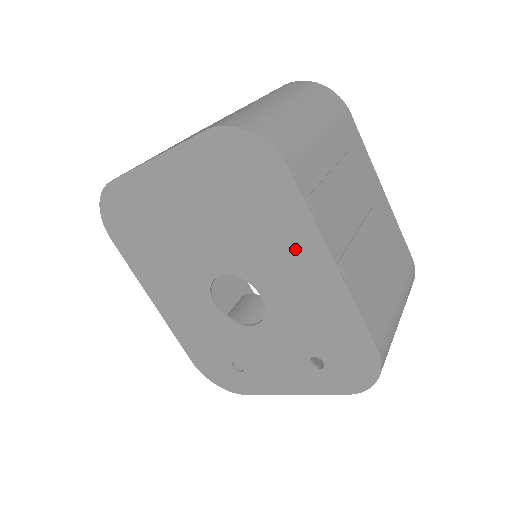
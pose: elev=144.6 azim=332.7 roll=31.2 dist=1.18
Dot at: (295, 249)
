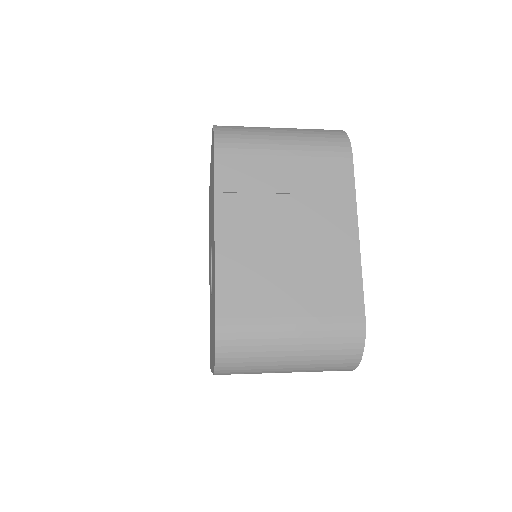
Dot at: (213, 219)
